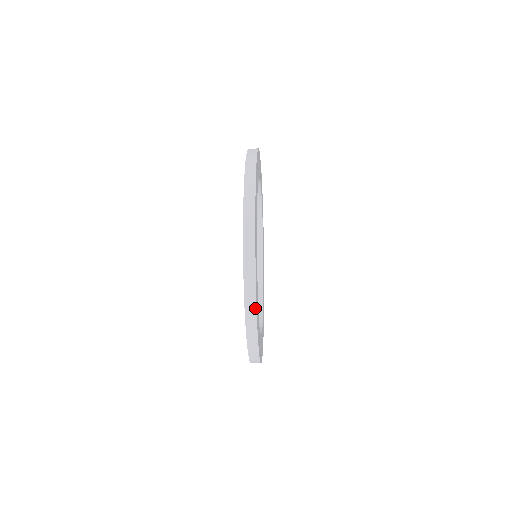
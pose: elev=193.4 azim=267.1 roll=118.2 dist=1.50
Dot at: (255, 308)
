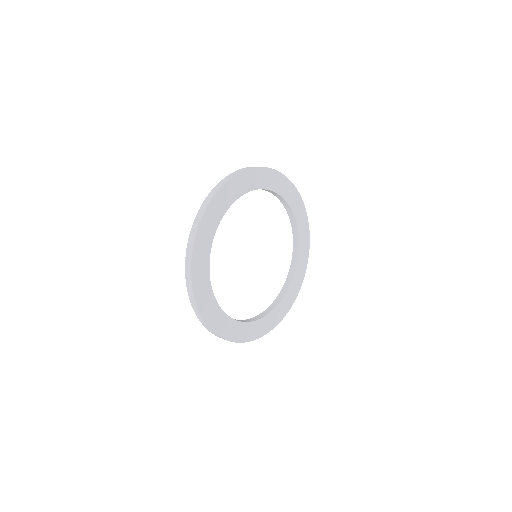
Dot at: (191, 259)
